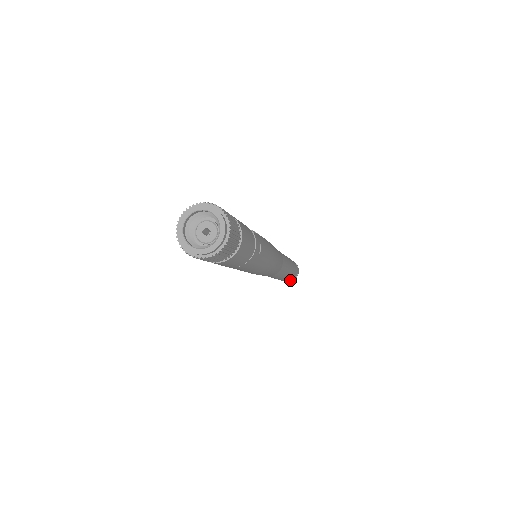
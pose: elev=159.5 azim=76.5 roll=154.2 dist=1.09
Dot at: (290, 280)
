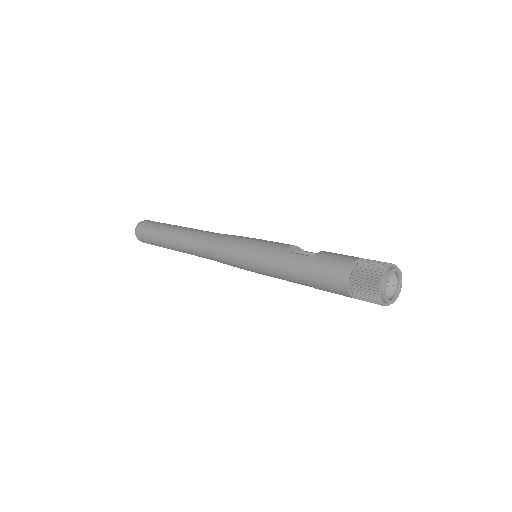
Dot at: occluded
